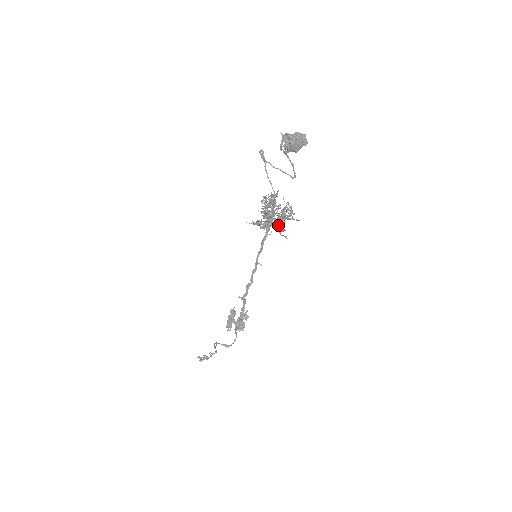
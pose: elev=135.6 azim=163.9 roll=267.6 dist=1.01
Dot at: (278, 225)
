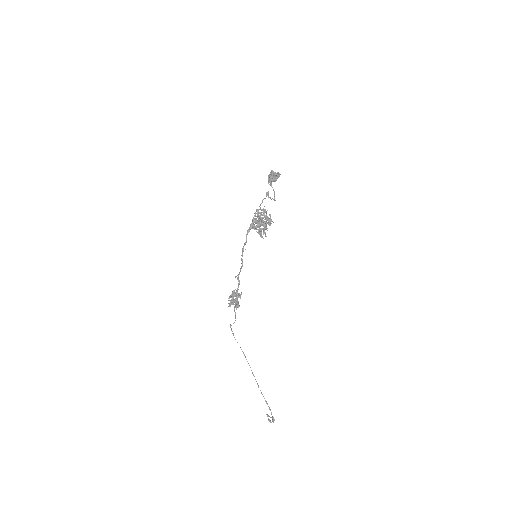
Dot at: (259, 225)
